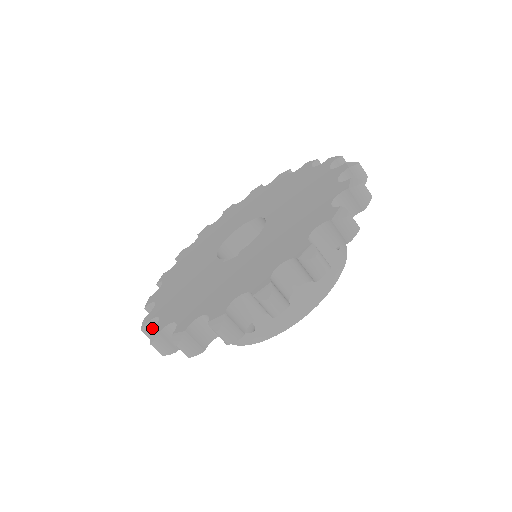
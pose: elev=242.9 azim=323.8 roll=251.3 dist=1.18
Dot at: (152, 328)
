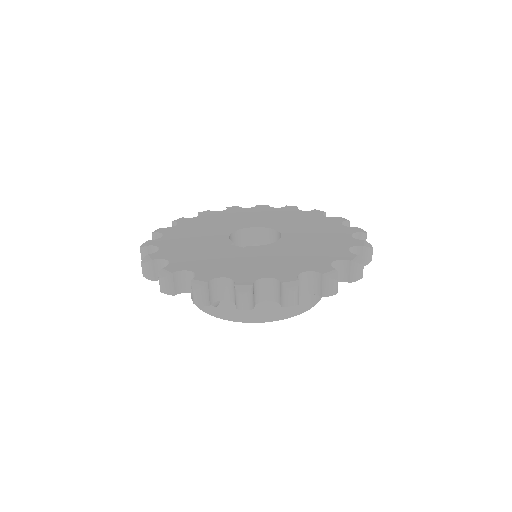
Dot at: (149, 252)
